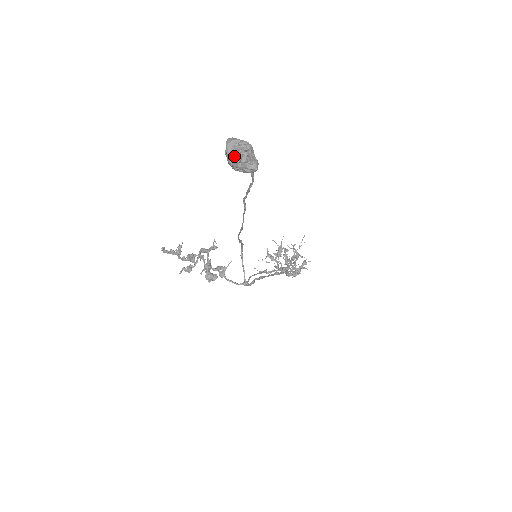
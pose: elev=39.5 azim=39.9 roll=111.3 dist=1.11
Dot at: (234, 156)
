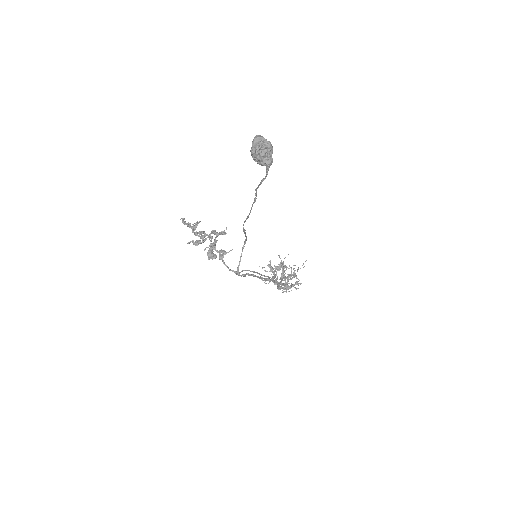
Dot at: (256, 148)
